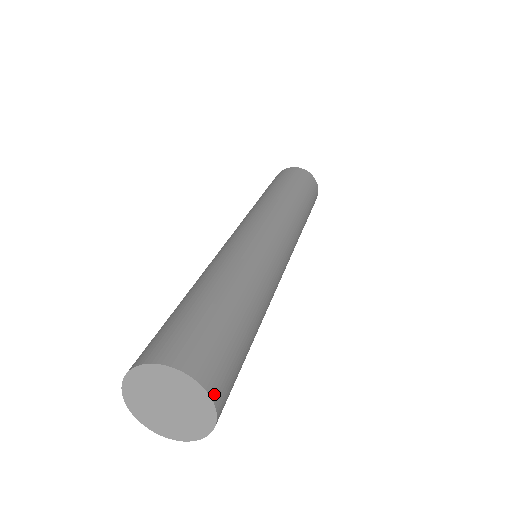
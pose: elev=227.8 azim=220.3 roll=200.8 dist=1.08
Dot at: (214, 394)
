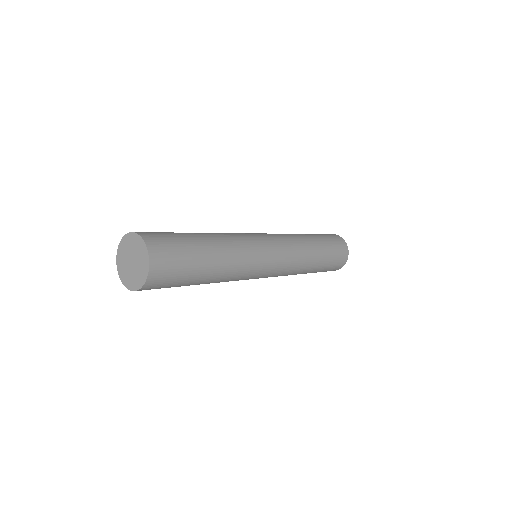
Dot at: (138, 233)
